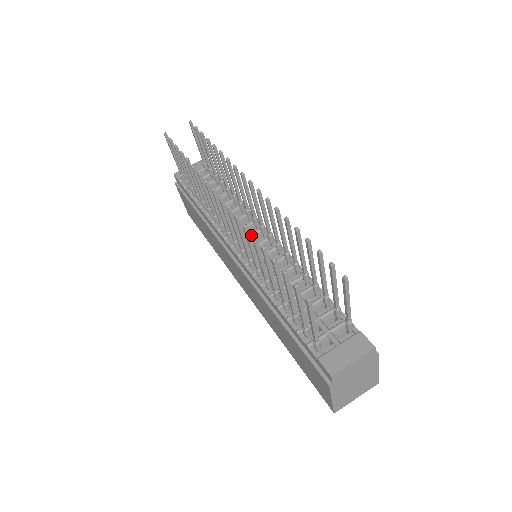
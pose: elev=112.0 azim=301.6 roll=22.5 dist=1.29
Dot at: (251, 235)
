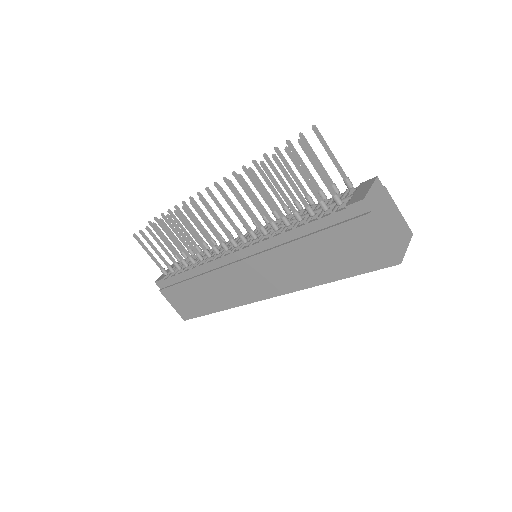
Dot at: occluded
